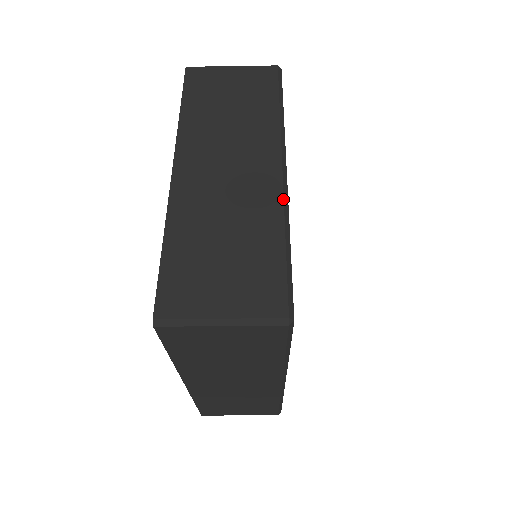
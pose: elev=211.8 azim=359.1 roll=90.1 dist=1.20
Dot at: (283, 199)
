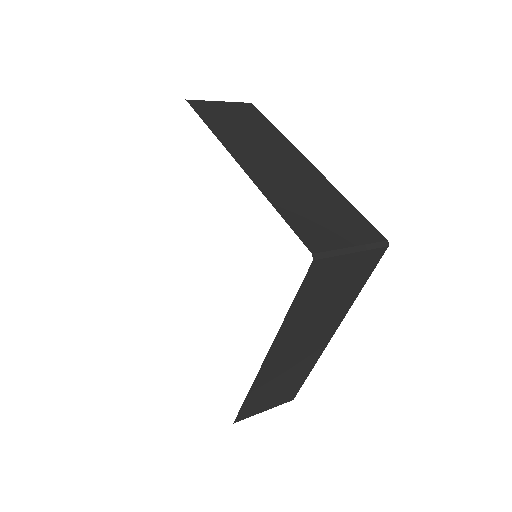
Dot at: occluded
